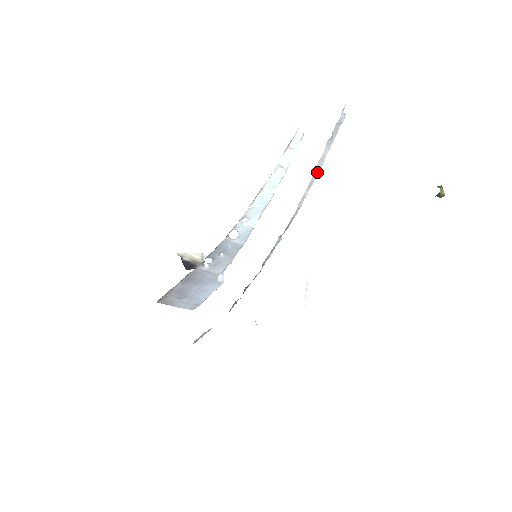
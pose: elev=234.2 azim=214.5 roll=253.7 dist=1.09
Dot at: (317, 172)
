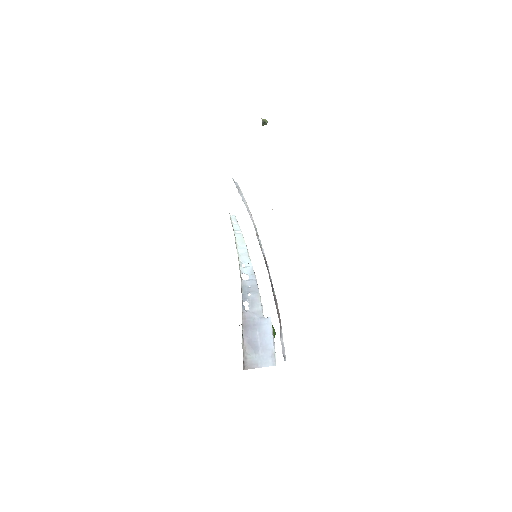
Dot at: (246, 204)
